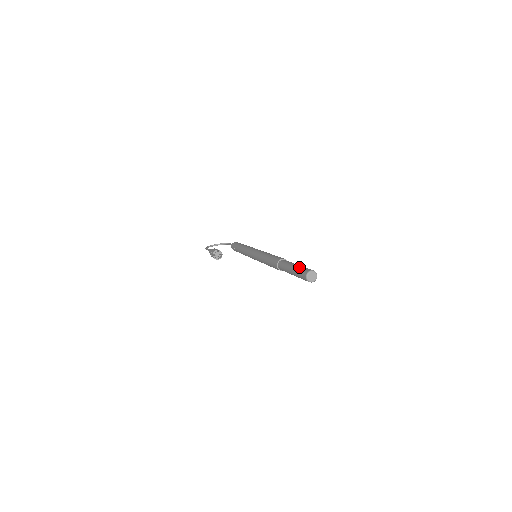
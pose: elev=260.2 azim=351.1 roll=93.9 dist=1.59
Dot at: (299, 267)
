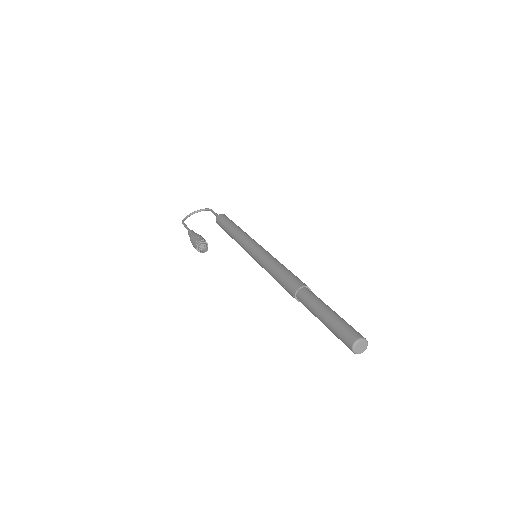
Dot at: (335, 322)
